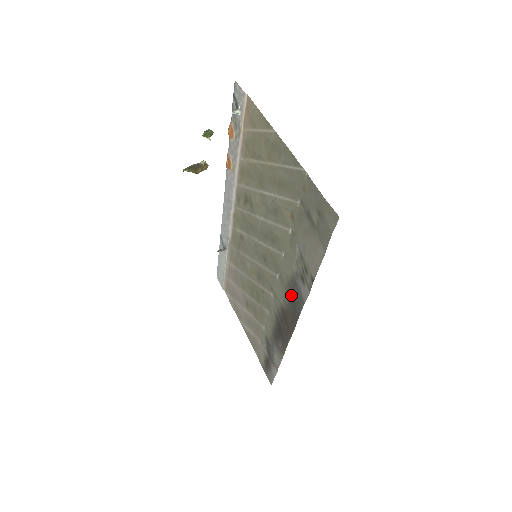
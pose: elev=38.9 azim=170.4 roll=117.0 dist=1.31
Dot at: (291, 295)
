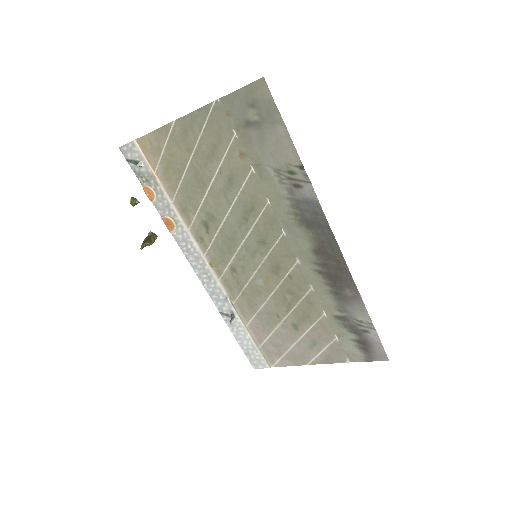
Dot at: (306, 220)
